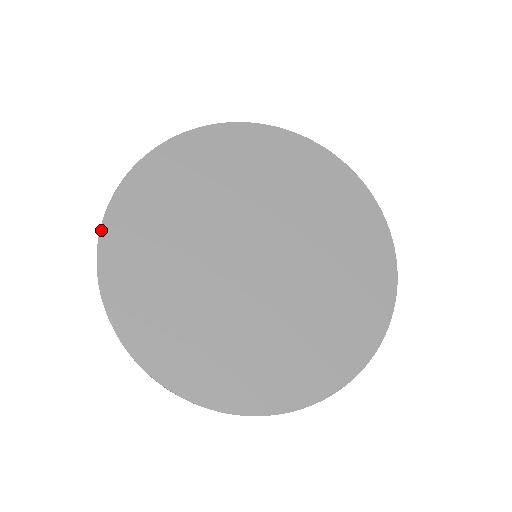
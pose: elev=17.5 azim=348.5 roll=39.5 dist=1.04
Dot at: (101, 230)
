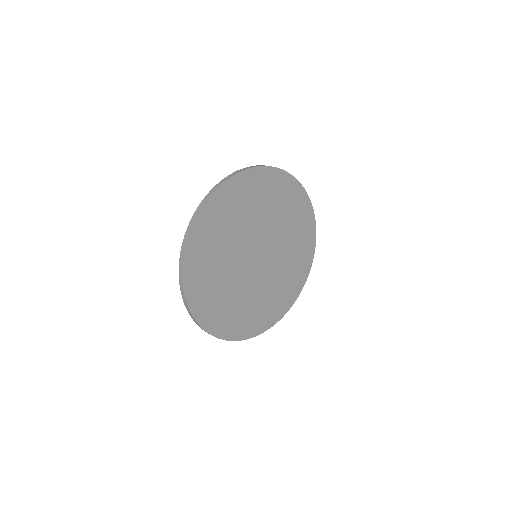
Dot at: (210, 197)
